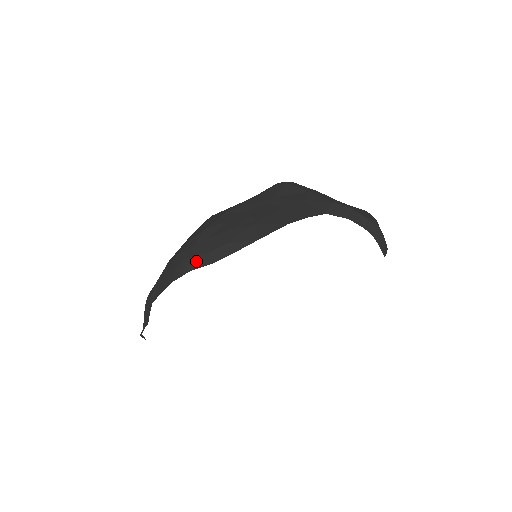
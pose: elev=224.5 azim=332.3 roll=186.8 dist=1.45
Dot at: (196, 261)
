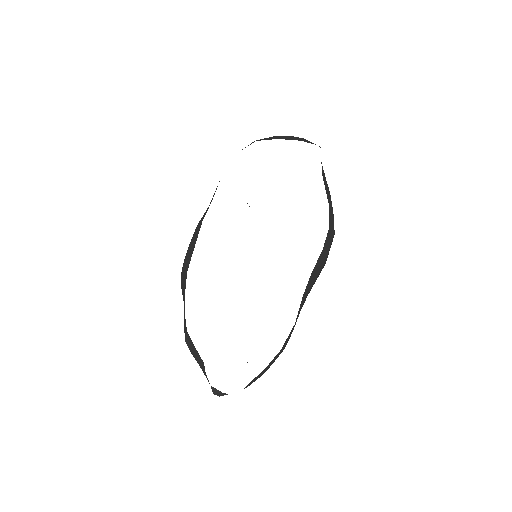
Dot at: (187, 260)
